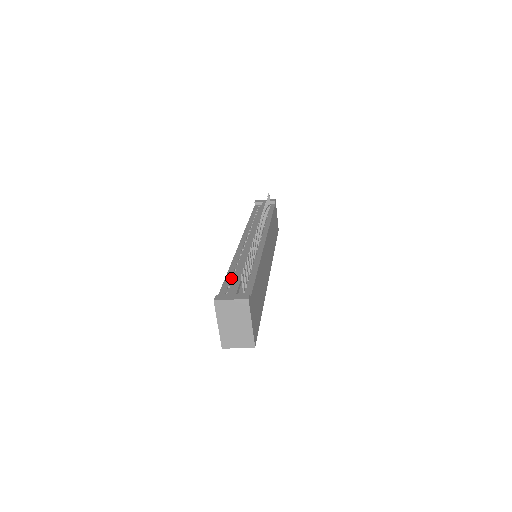
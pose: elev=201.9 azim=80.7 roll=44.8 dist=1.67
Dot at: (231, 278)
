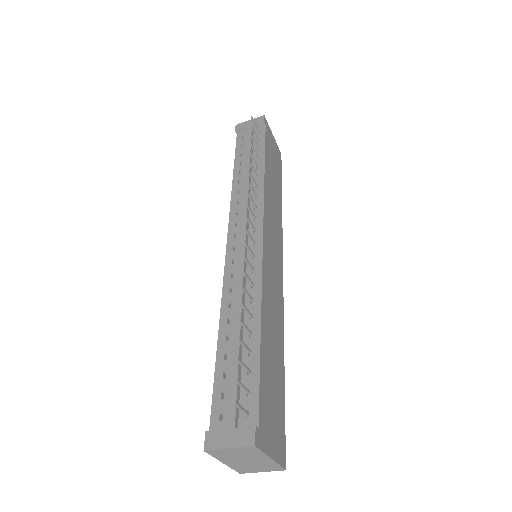
Dot at: (223, 366)
